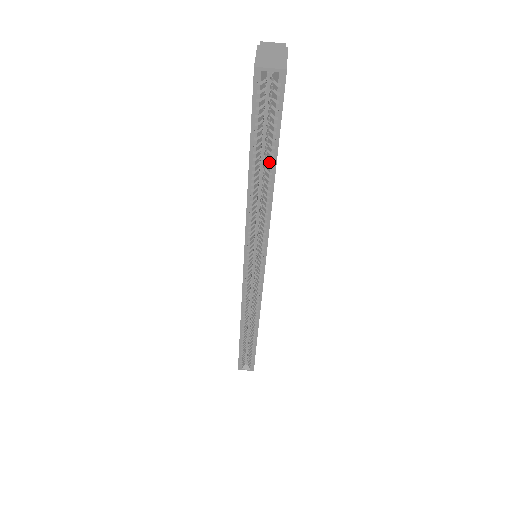
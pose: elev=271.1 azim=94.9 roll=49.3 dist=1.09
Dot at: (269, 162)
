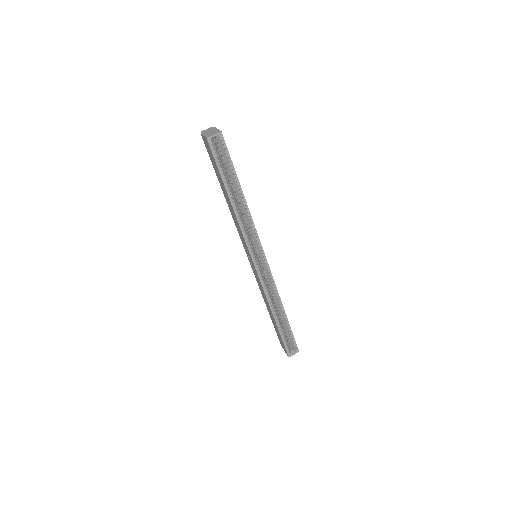
Dot at: (235, 184)
